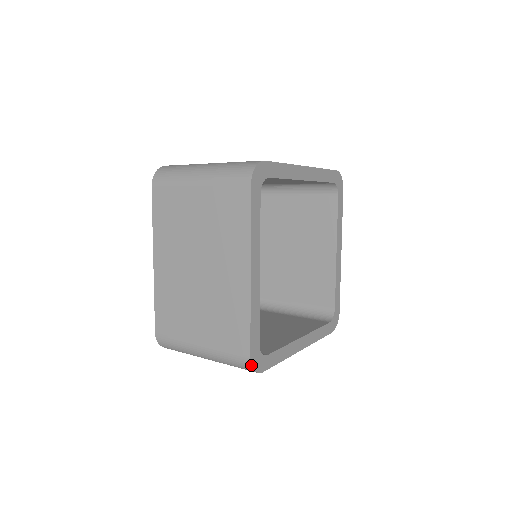
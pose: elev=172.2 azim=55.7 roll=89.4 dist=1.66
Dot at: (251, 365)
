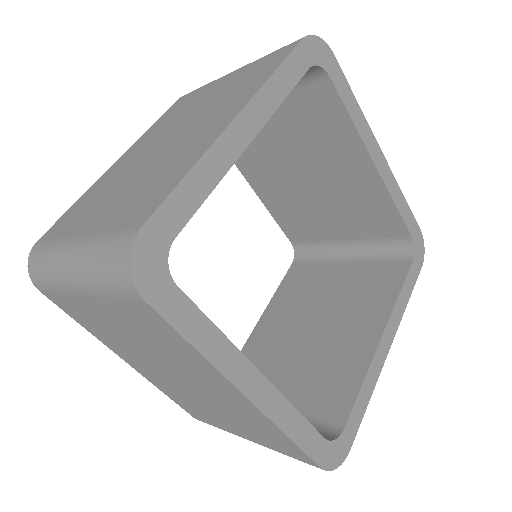
Dot at: occluded
